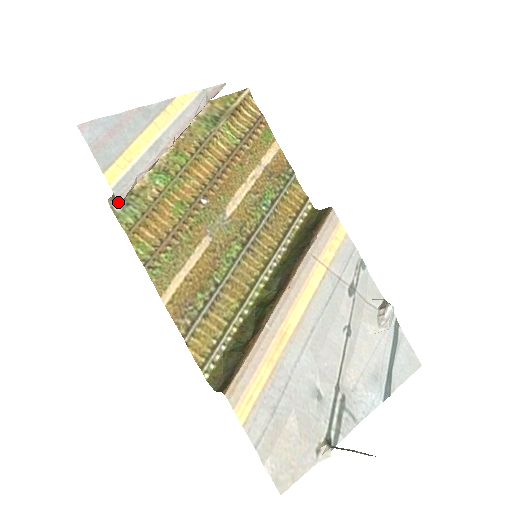
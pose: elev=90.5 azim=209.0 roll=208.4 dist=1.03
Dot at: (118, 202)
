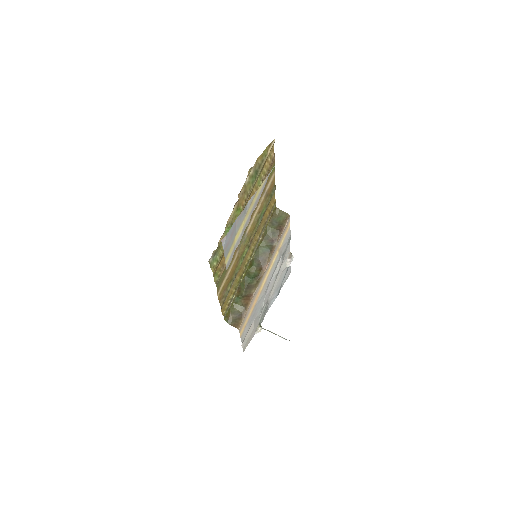
Dot at: (212, 256)
